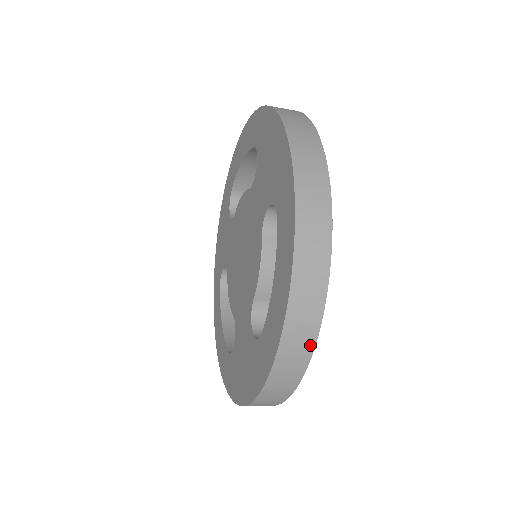
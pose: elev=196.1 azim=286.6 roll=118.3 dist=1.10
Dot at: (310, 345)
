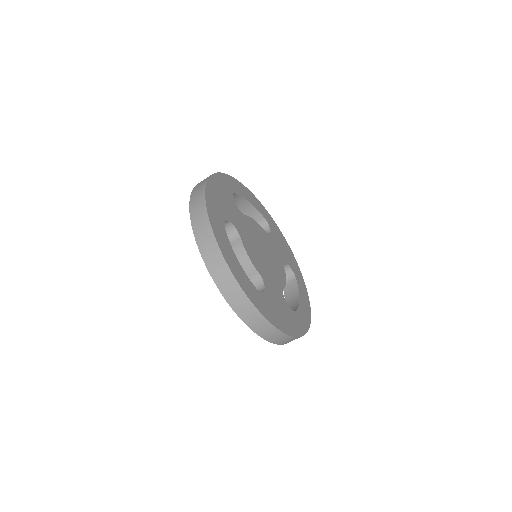
Dot at: (238, 288)
